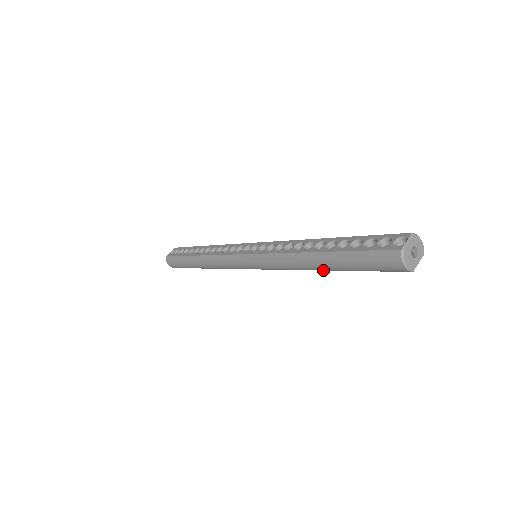
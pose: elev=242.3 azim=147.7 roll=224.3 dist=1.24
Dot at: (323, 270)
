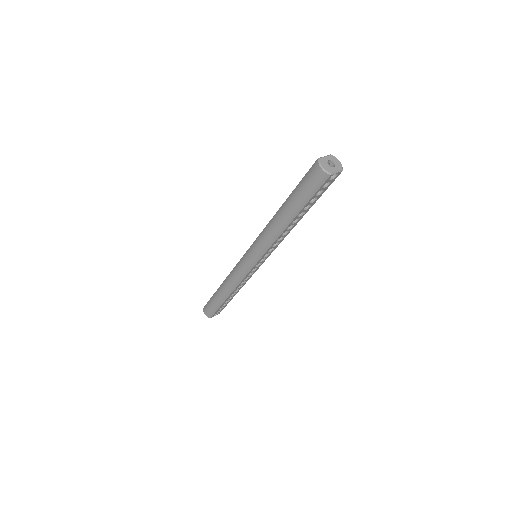
Dot at: (288, 223)
